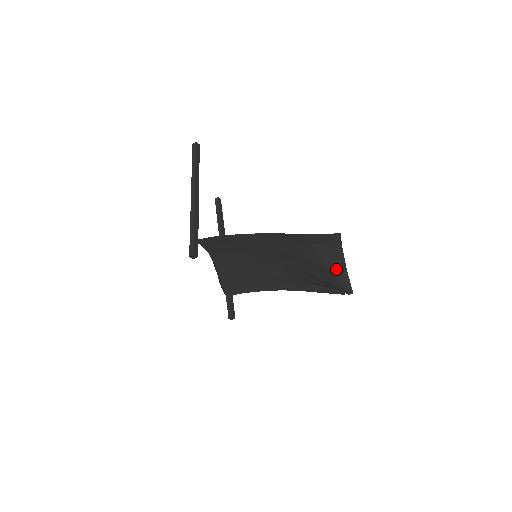
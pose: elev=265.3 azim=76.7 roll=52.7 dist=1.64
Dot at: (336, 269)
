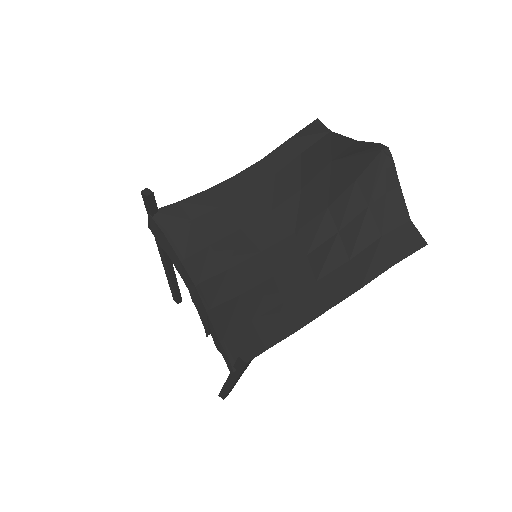
Dot at: (346, 151)
